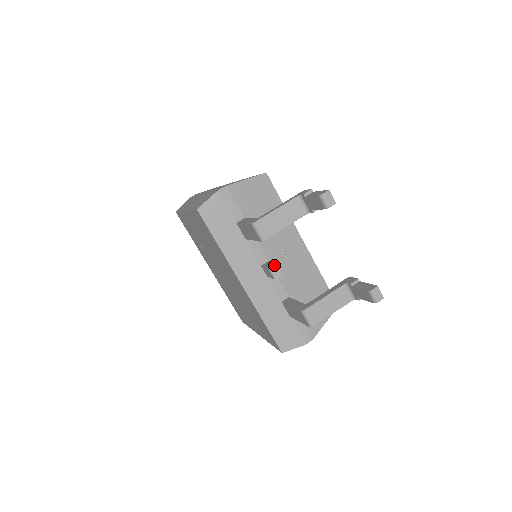
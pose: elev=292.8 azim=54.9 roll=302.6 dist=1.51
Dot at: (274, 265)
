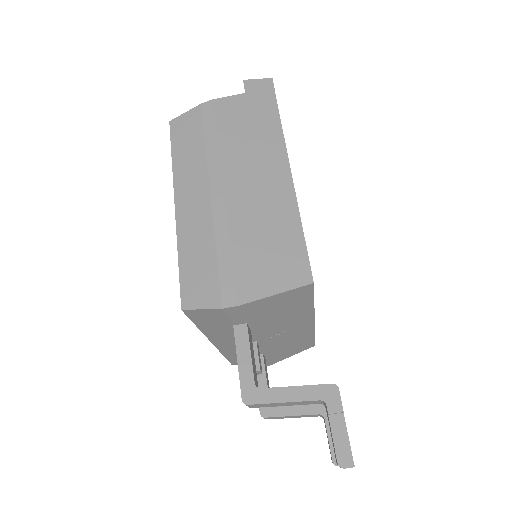
Dot at: (257, 371)
